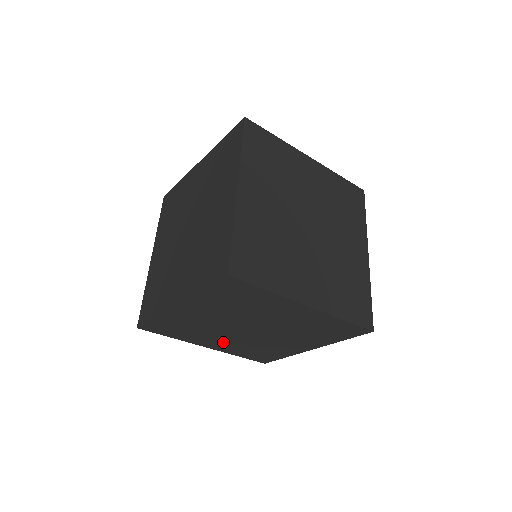
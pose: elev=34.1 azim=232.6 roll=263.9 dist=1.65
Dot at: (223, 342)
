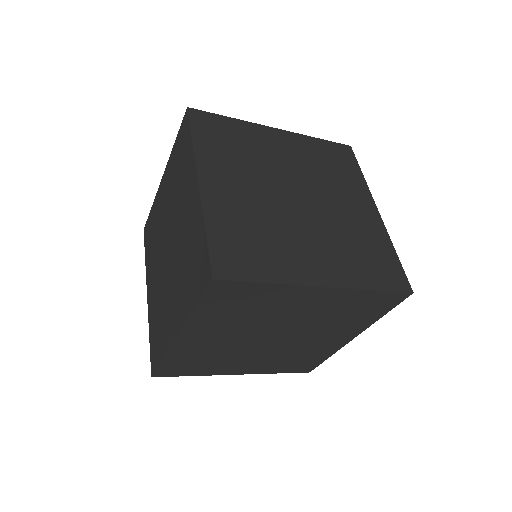
Dot at: (252, 362)
